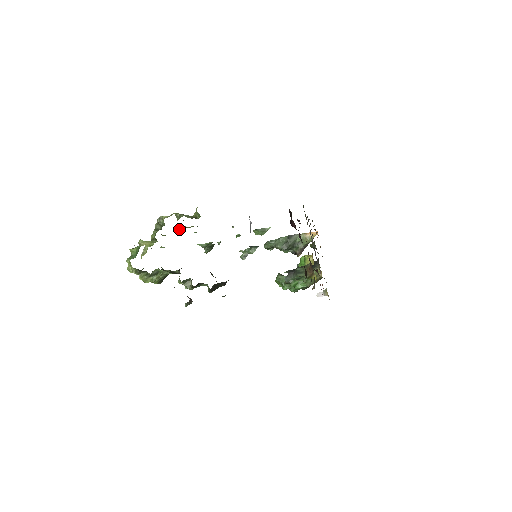
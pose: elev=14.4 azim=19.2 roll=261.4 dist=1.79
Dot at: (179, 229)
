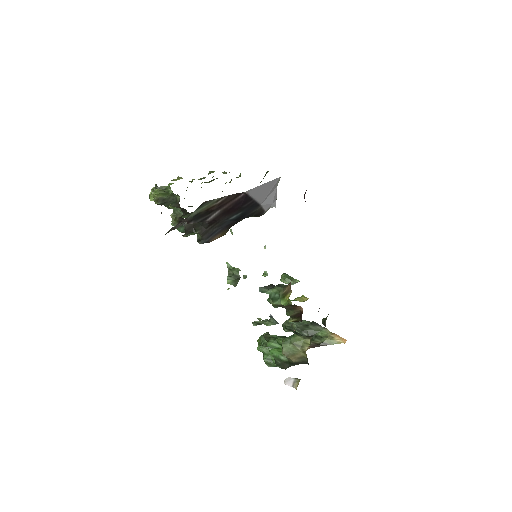
Dot at: occluded
